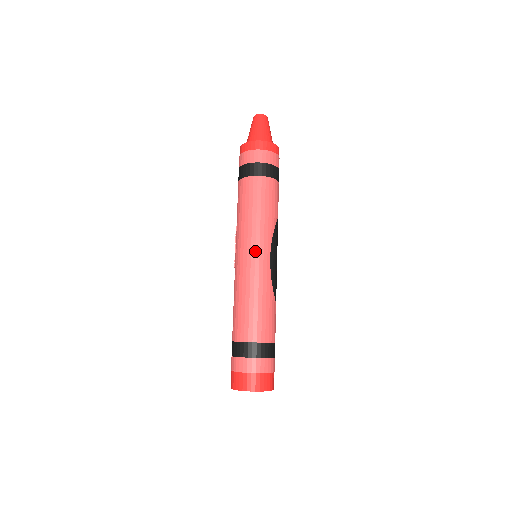
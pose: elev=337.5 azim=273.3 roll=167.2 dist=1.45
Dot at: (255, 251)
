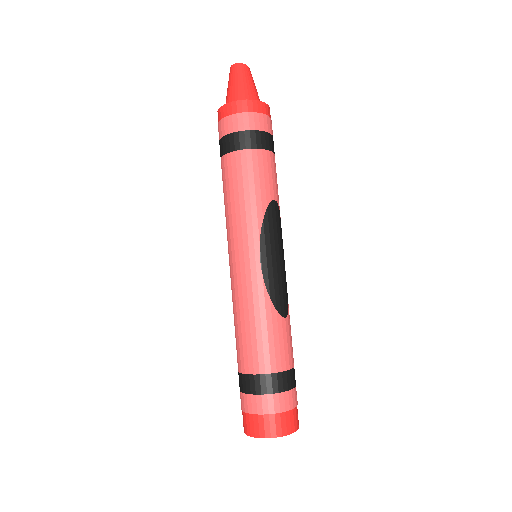
Dot at: (239, 254)
